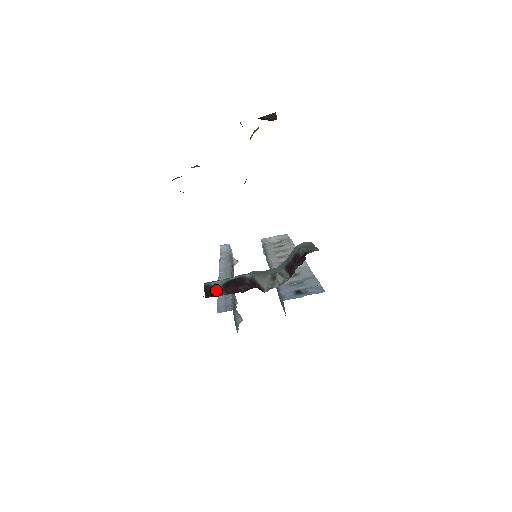
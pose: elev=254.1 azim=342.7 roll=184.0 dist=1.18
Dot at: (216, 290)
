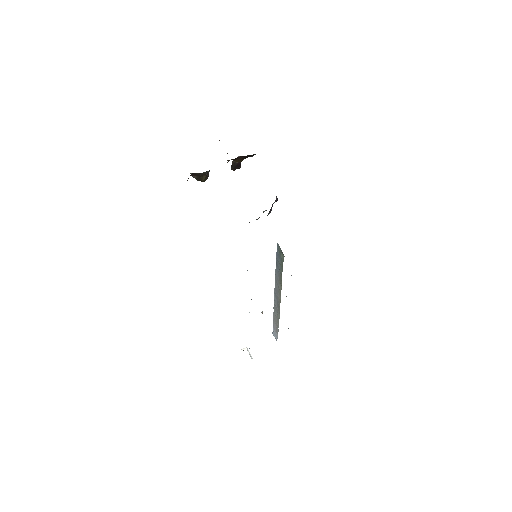
Dot at: occluded
